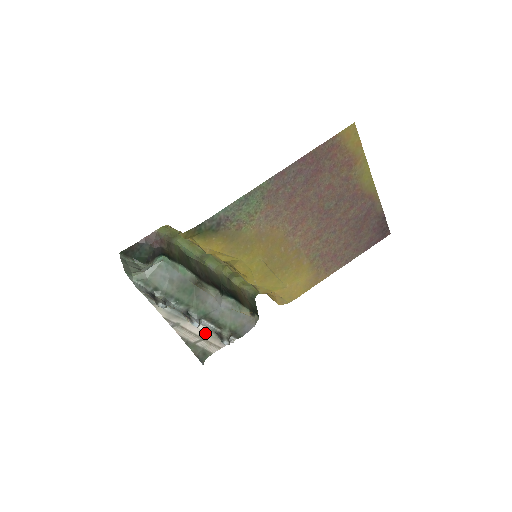
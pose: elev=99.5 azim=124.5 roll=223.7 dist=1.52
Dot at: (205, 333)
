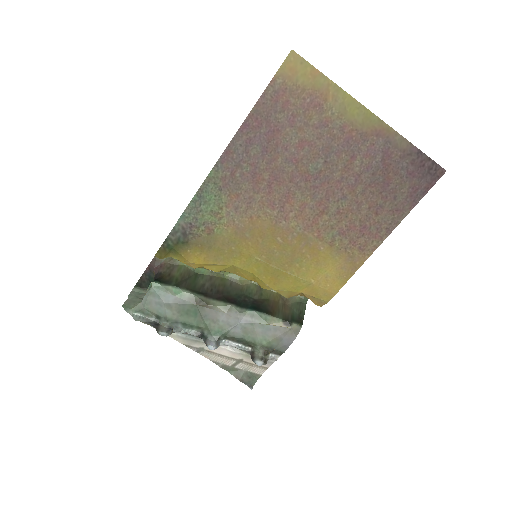
Dot at: (238, 354)
